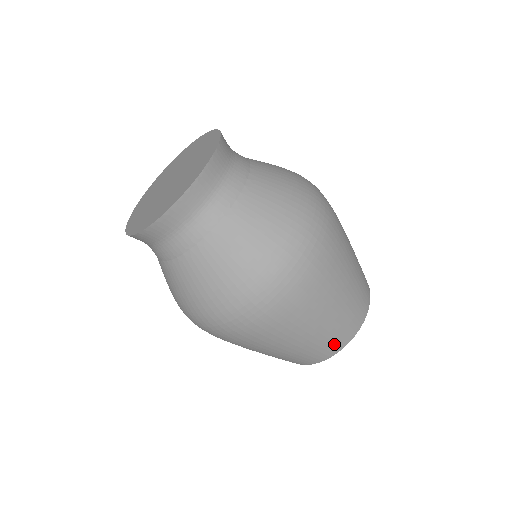
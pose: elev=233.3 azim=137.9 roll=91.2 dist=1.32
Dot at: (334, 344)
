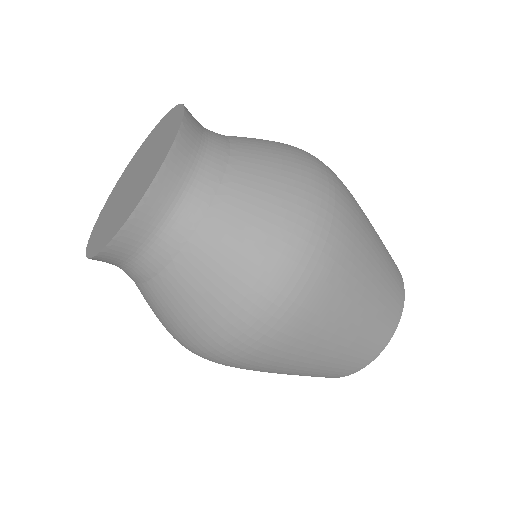
Dot at: (374, 345)
